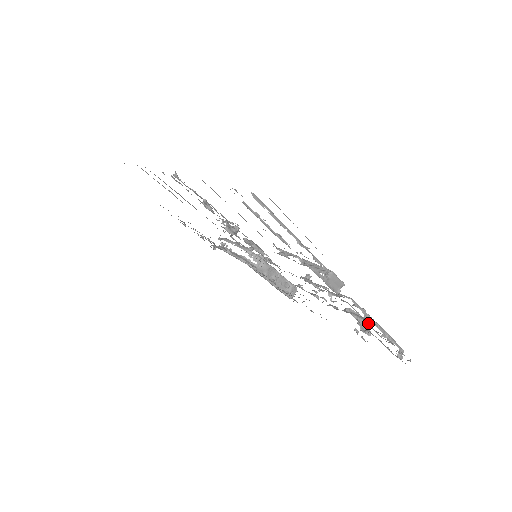
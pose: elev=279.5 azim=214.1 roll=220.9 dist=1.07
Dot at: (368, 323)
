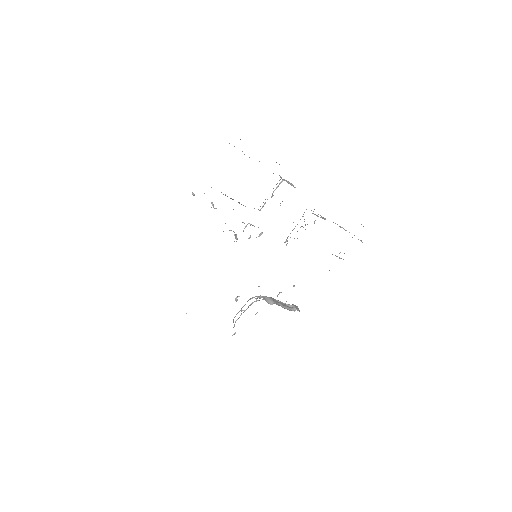
Dot at: occluded
